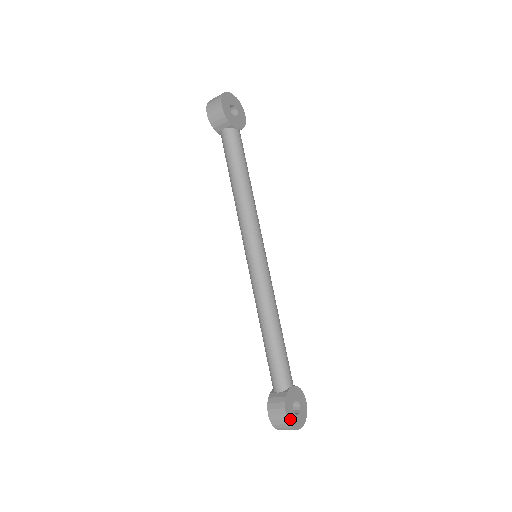
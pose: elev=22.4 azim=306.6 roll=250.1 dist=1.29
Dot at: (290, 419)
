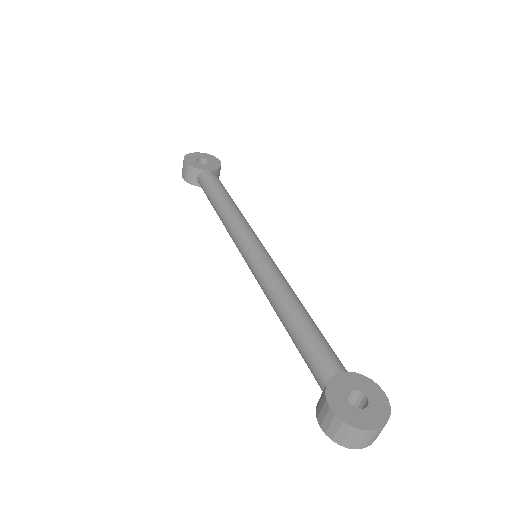
Dot at: (343, 415)
